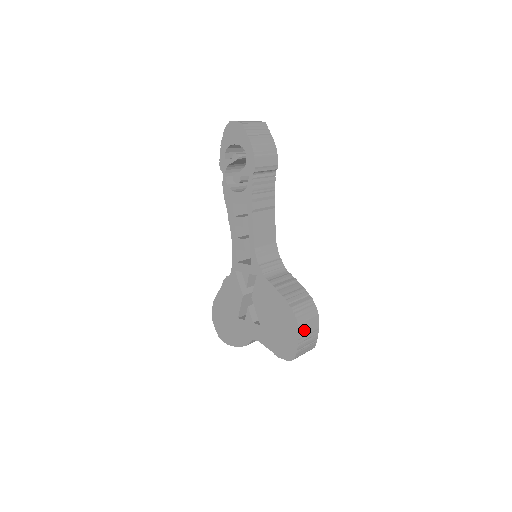
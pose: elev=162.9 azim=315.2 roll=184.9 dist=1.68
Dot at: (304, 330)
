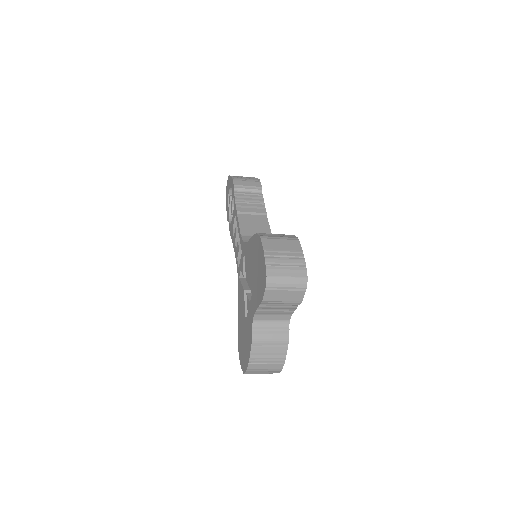
Dot at: (273, 246)
